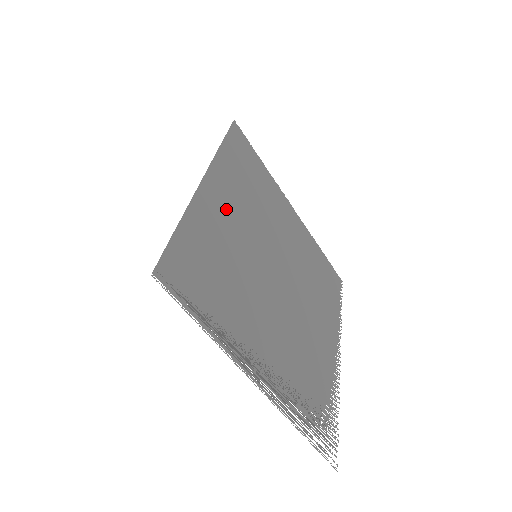
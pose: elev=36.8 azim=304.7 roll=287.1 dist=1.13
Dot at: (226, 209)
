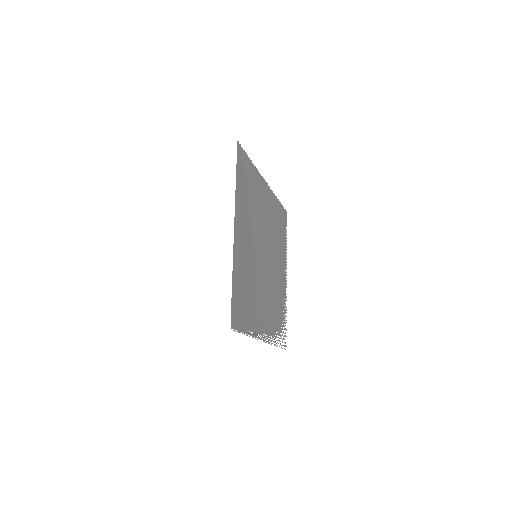
Dot at: (244, 239)
